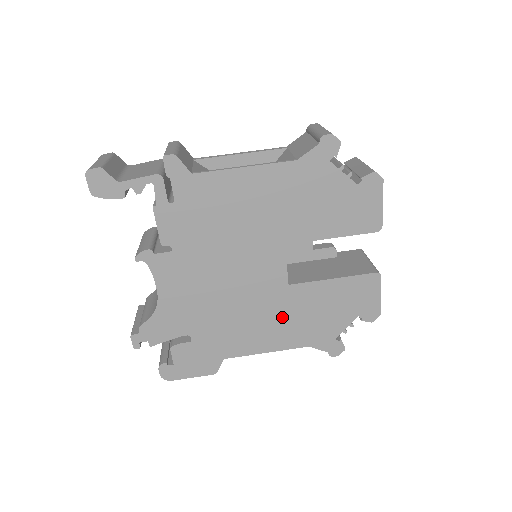
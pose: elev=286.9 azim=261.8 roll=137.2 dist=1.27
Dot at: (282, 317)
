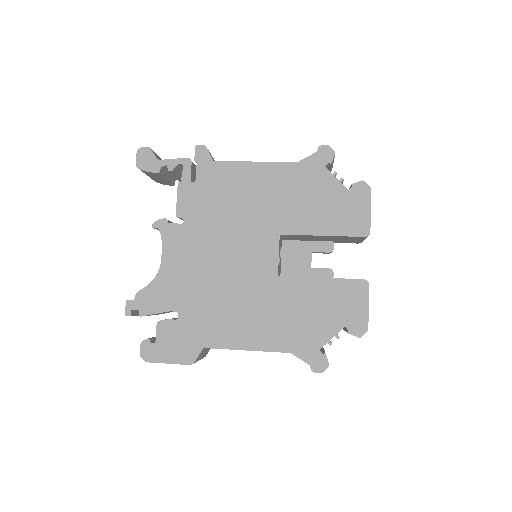
Dot at: (268, 311)
